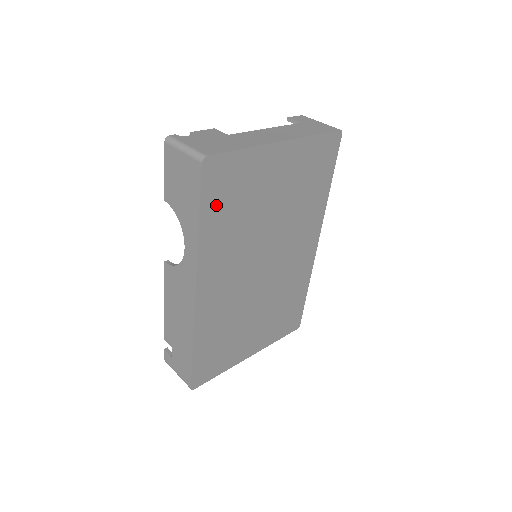
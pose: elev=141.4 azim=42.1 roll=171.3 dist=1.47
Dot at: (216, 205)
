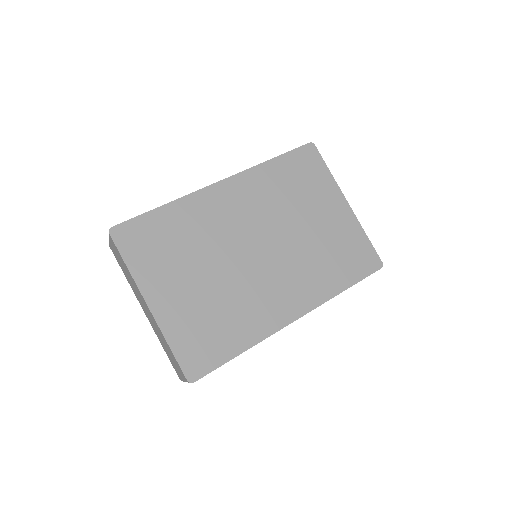
Dot at: (290, 167)
